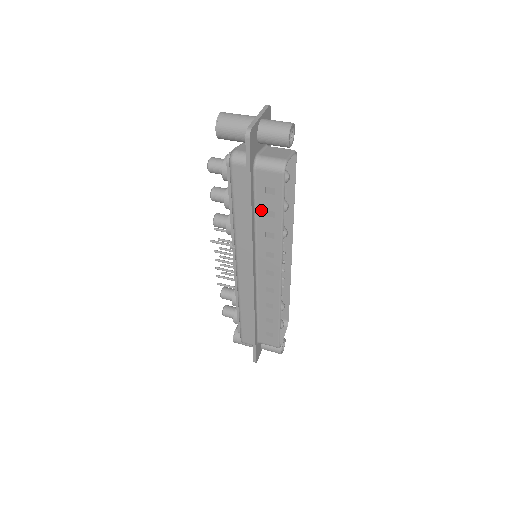
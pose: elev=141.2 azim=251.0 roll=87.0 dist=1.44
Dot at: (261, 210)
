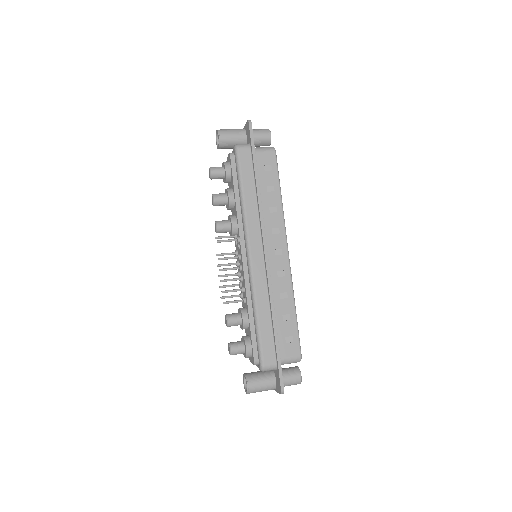
Dot at: (263, 187)
